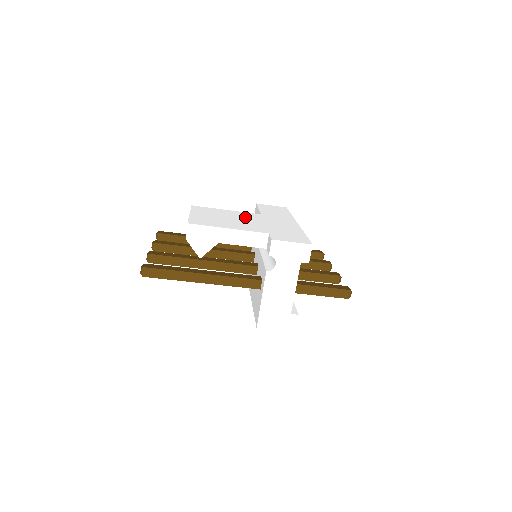
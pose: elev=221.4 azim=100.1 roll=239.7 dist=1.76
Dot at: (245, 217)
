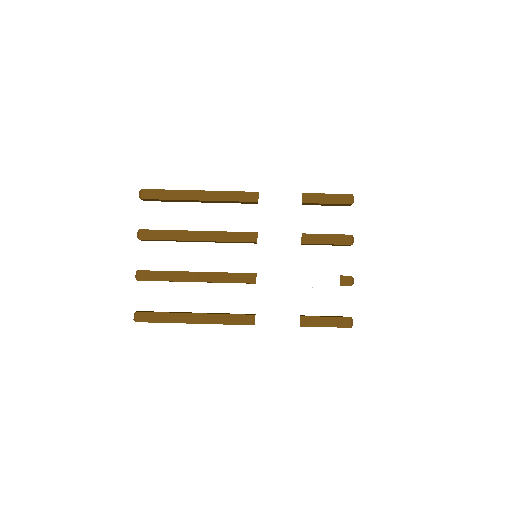
Dot at: occluded
